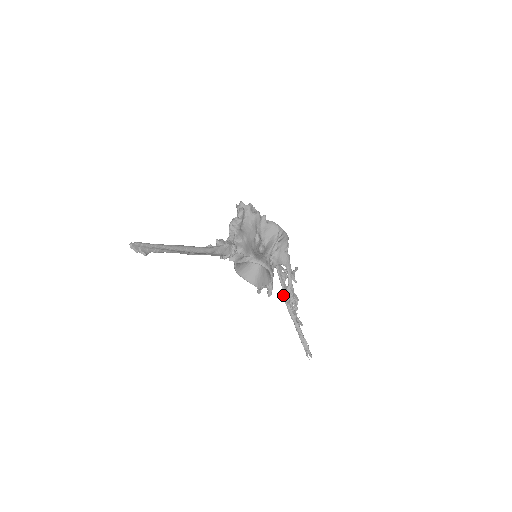
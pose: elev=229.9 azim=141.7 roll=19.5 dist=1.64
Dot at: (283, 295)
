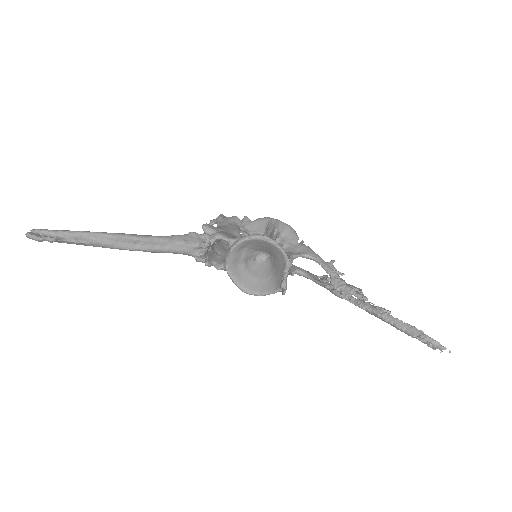
Dot at: occluded
